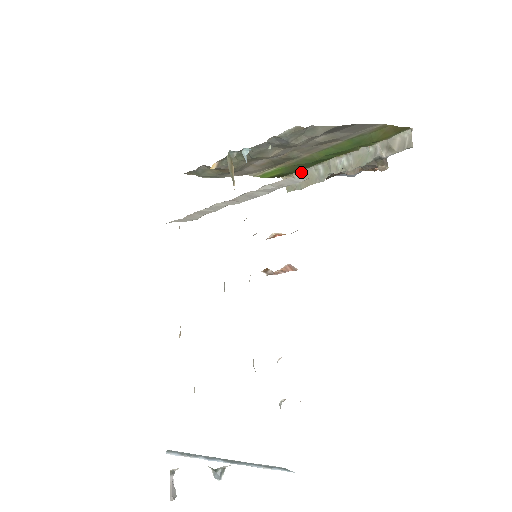
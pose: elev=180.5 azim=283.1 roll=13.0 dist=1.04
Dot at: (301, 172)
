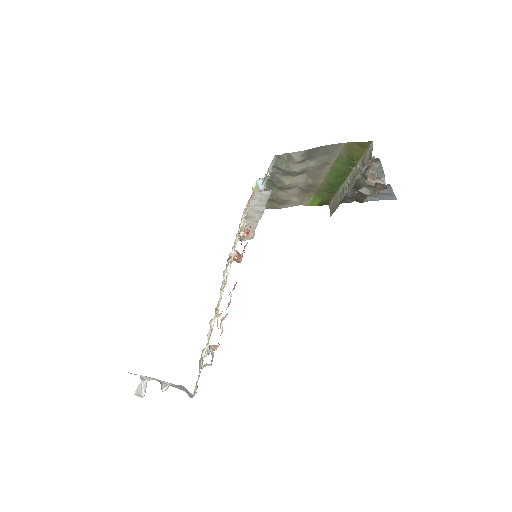
Dot at: (334, 198)
